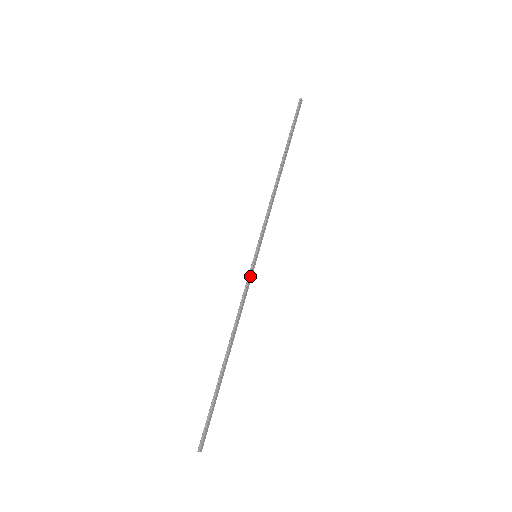
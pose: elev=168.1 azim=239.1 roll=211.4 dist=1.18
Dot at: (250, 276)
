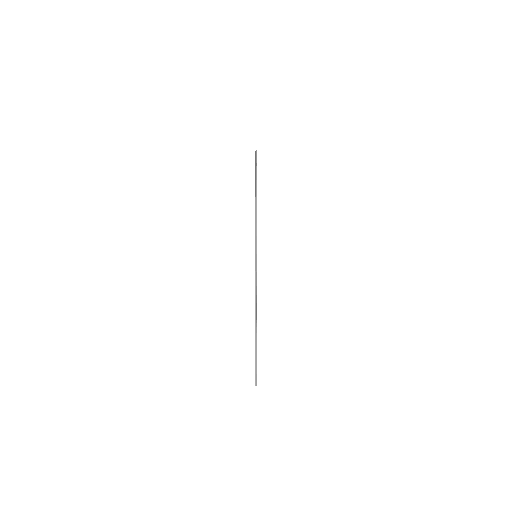
Dot at: occluded
